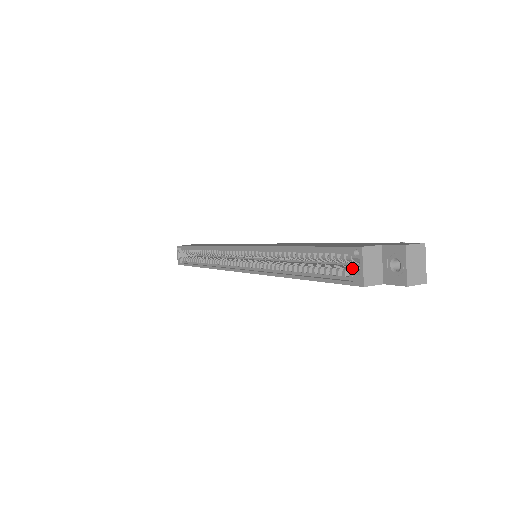
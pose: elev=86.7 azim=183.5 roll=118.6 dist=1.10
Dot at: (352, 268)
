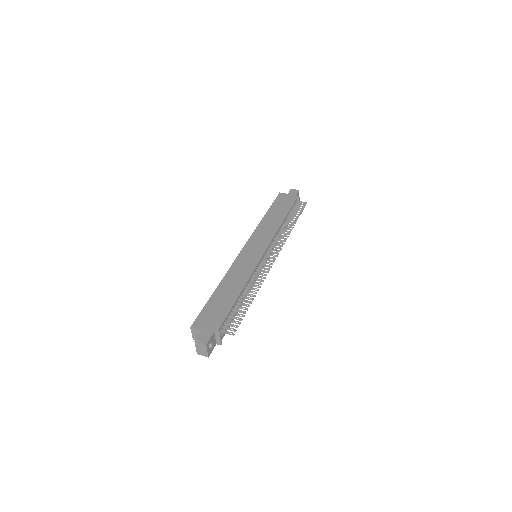
Dot at: occluded
